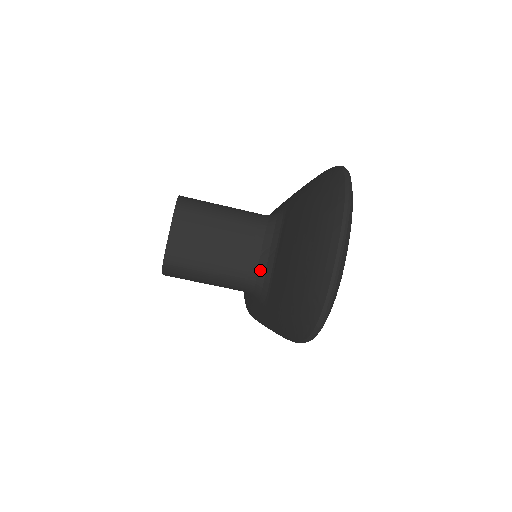
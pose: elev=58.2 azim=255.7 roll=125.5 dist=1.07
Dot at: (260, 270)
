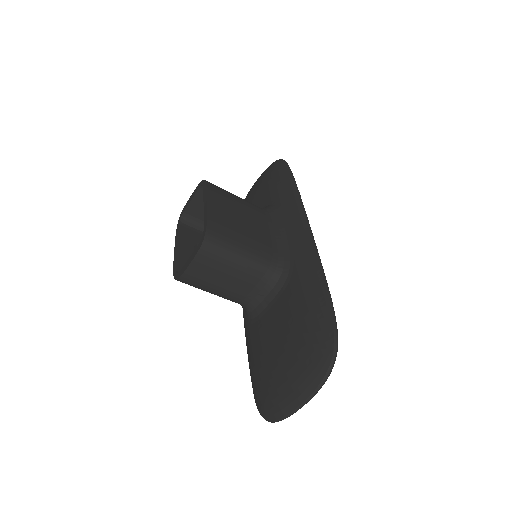
Dot at: (251, 305)
